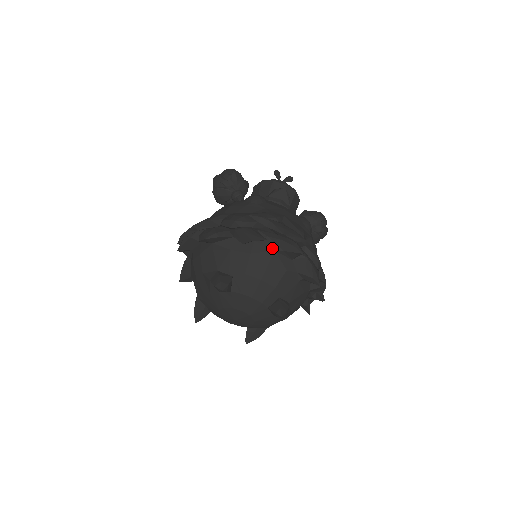
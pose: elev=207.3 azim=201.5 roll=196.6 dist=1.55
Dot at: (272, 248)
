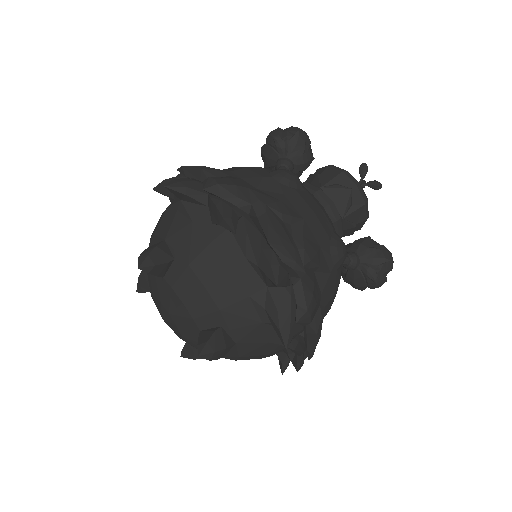
Dot at: (245, 252)
